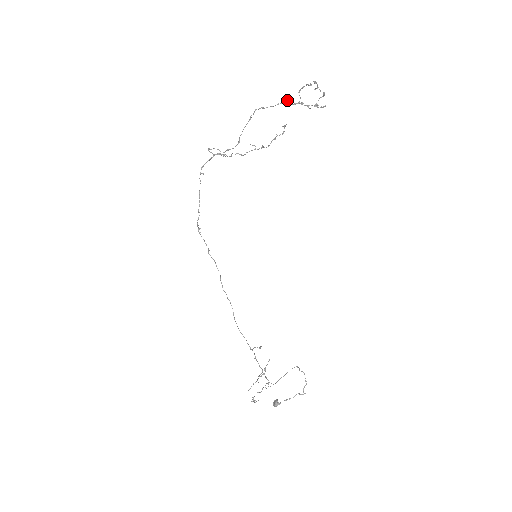
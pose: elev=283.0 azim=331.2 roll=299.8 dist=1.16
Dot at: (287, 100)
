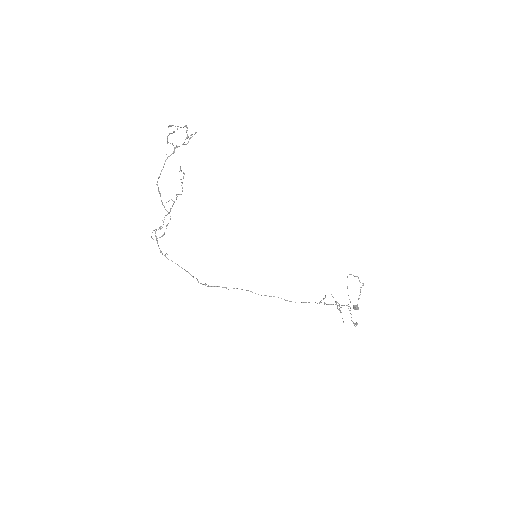
Dot at: occluded
